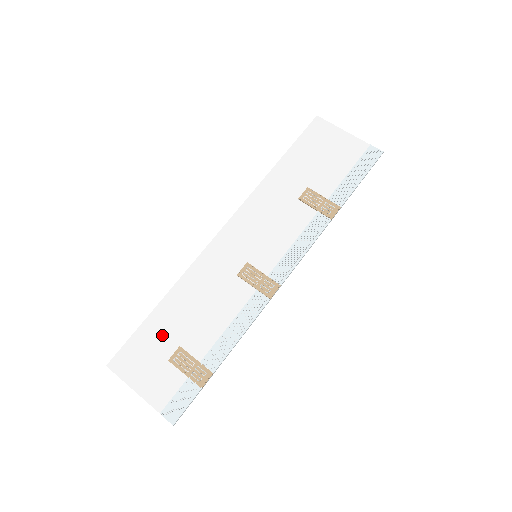
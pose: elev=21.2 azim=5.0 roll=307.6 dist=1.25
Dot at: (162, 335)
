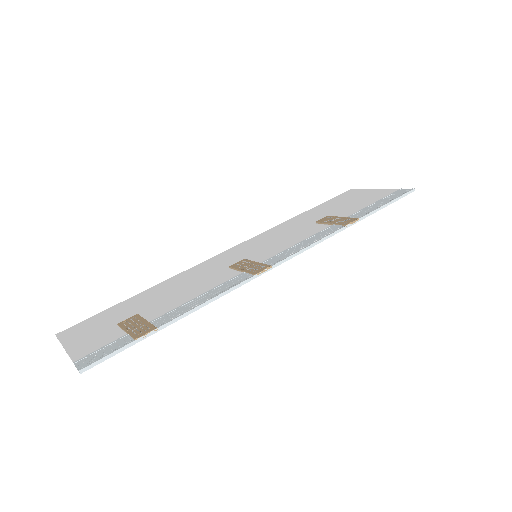
Dot at: (127, 310)
